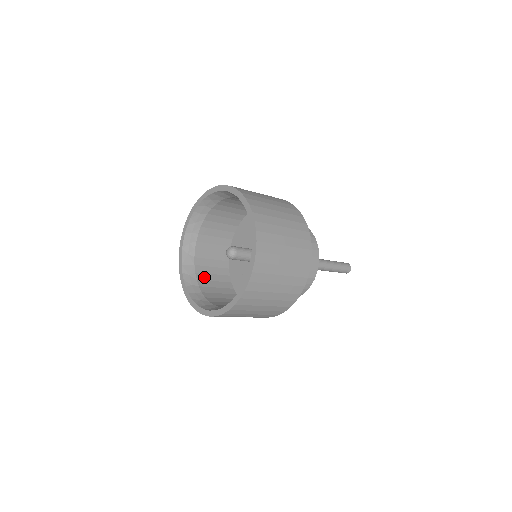
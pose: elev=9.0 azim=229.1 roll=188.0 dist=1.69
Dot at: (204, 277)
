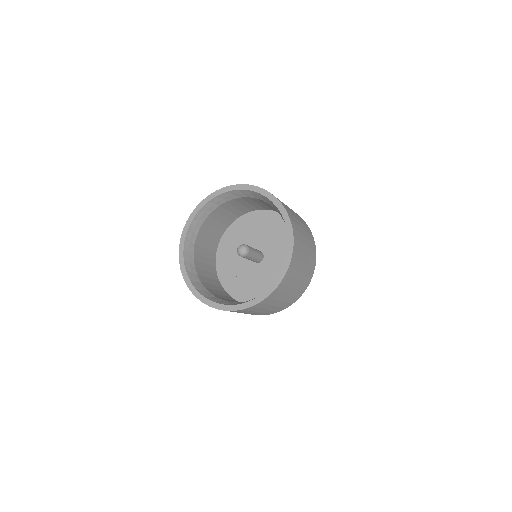
Dot at: (213, 292)
